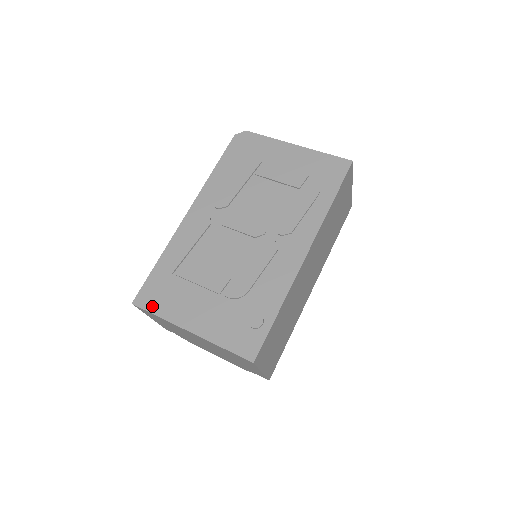
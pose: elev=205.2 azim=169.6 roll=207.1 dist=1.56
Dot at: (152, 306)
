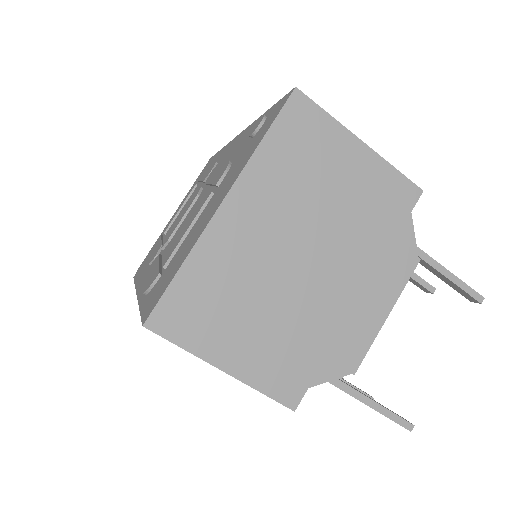
Dot at: (166, 285)
